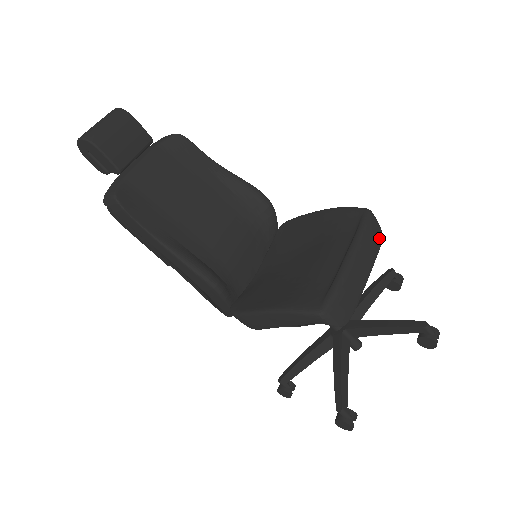
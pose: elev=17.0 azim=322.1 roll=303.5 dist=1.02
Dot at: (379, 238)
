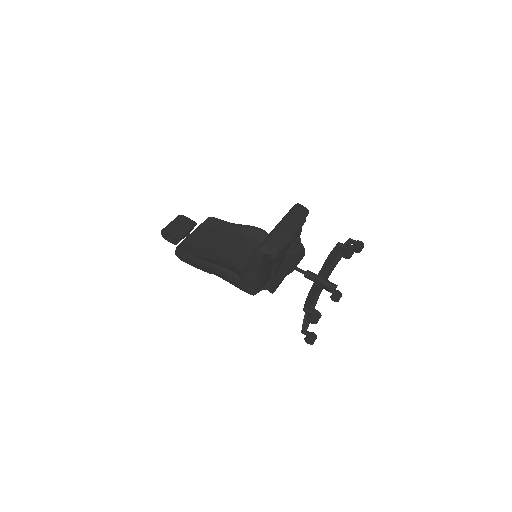
Dot at: (305, 213)
